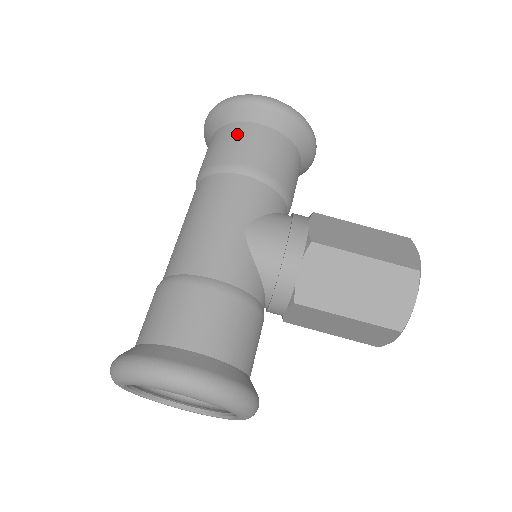
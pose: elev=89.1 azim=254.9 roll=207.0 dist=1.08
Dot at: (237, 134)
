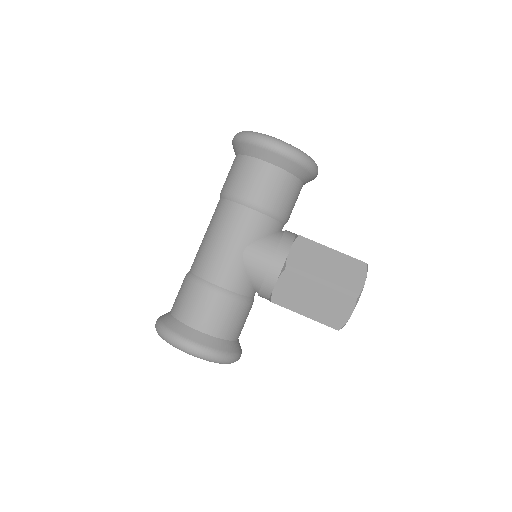
Dot at: (250, 169)
